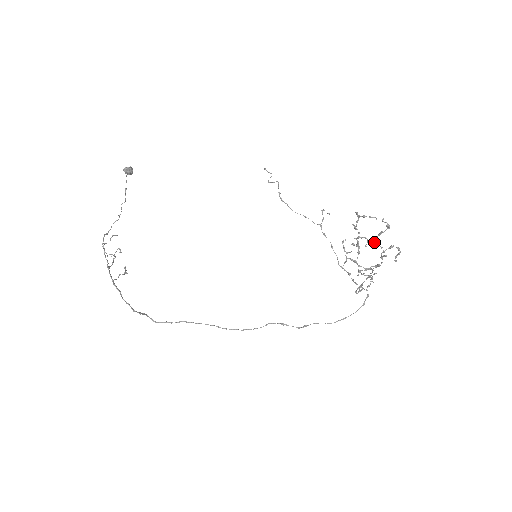
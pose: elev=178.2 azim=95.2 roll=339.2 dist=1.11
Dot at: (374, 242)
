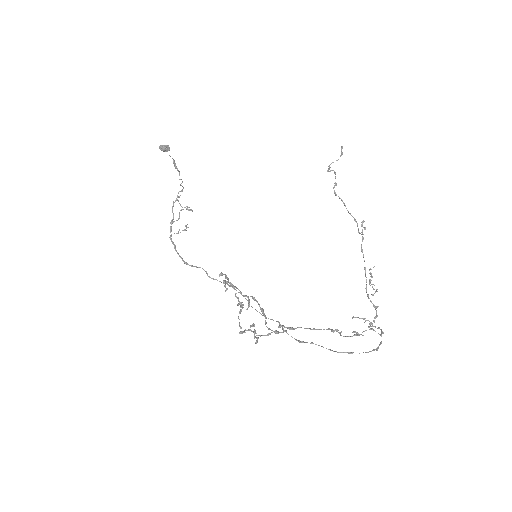
Dot at: (239, 311)
